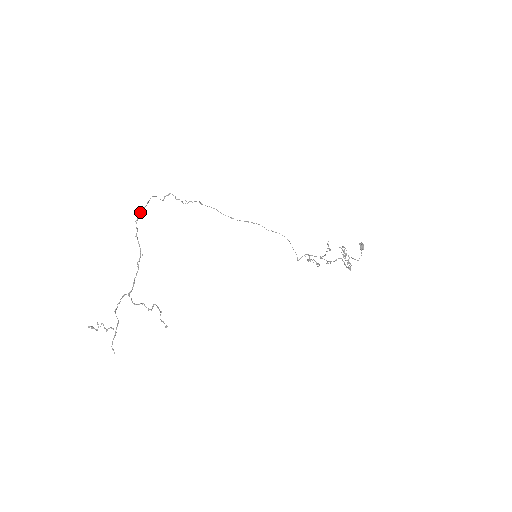
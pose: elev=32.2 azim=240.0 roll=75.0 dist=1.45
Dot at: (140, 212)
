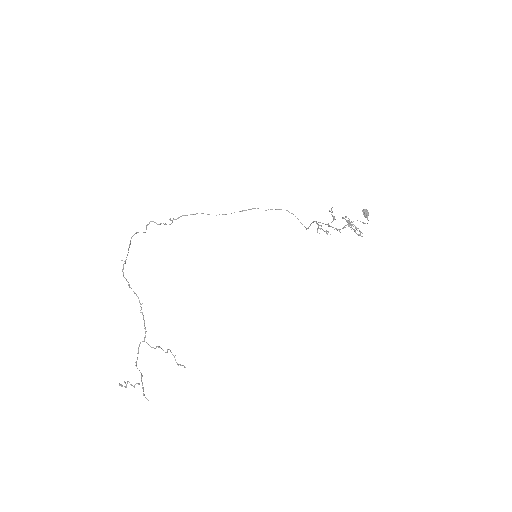
Dot at: (123, 266)
